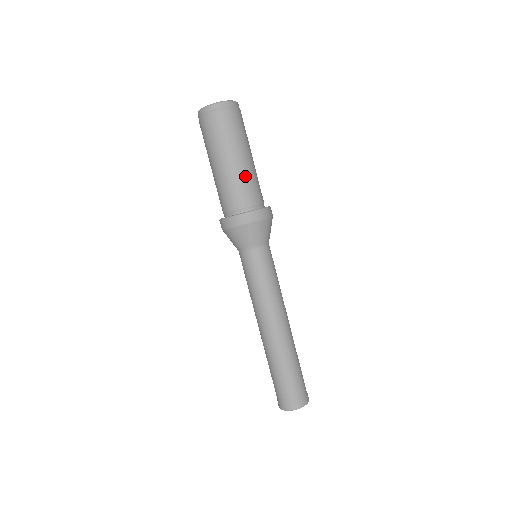
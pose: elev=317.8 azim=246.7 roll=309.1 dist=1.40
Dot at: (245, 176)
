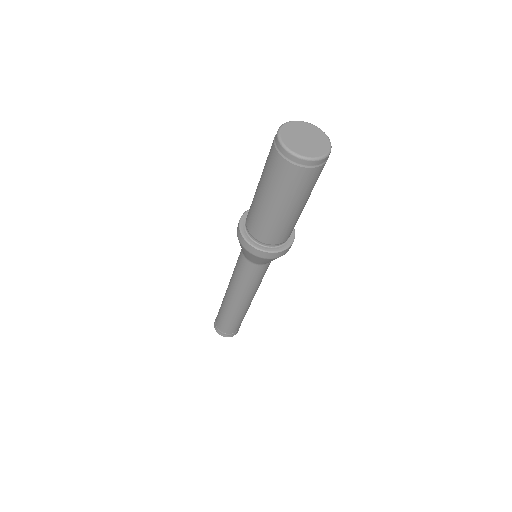
Dot at: occluded
